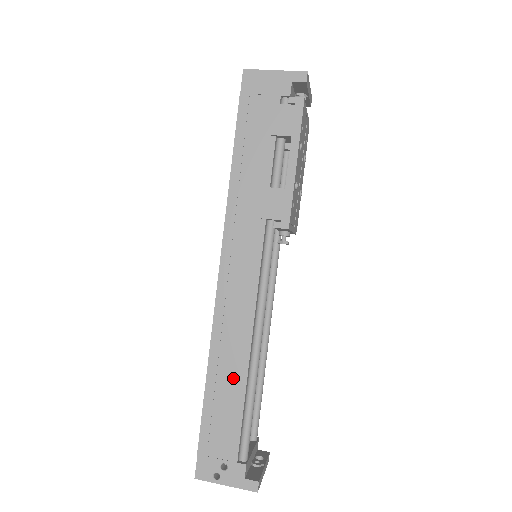
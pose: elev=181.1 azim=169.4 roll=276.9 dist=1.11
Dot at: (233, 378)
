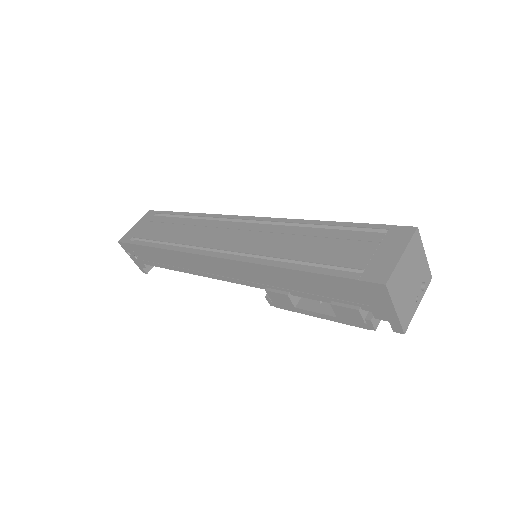
Dot at: (172, 263)
